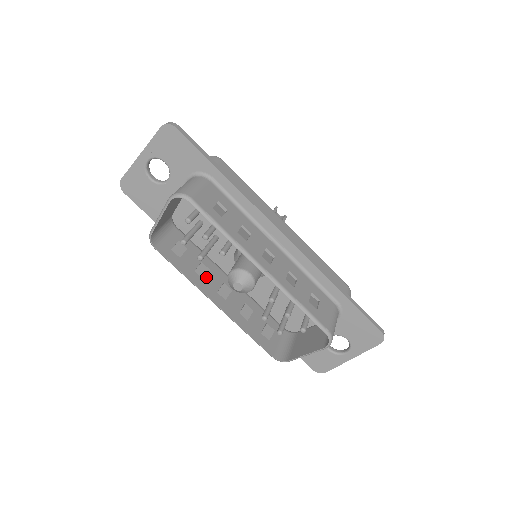
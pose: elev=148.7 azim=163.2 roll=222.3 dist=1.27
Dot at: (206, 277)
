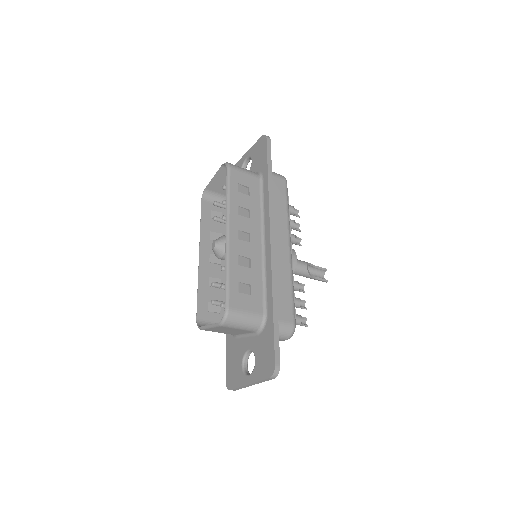
Dot at: occluded
